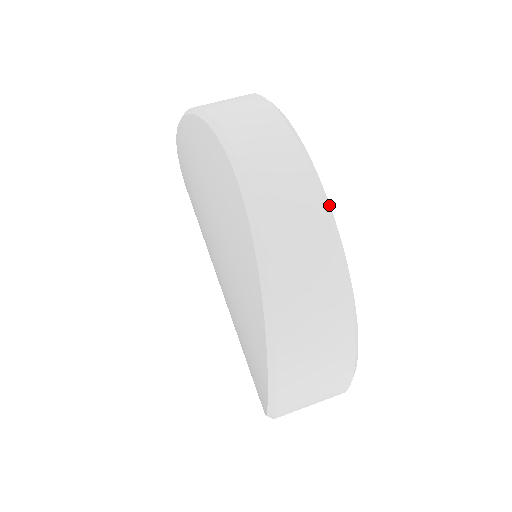
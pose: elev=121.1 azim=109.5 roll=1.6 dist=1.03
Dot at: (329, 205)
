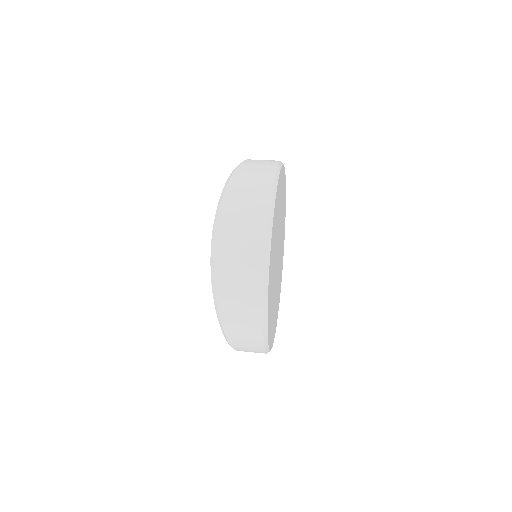
Dot at: (282, 164)
